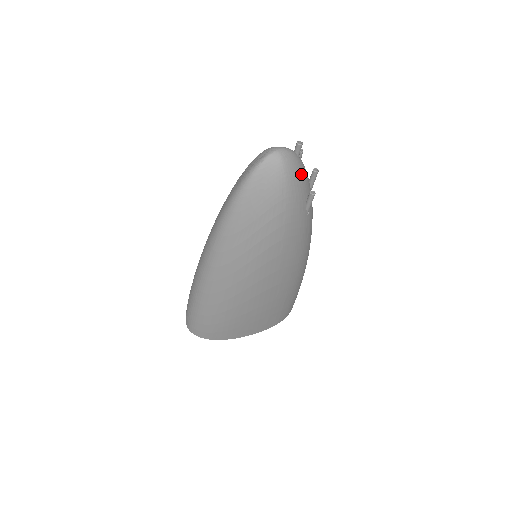
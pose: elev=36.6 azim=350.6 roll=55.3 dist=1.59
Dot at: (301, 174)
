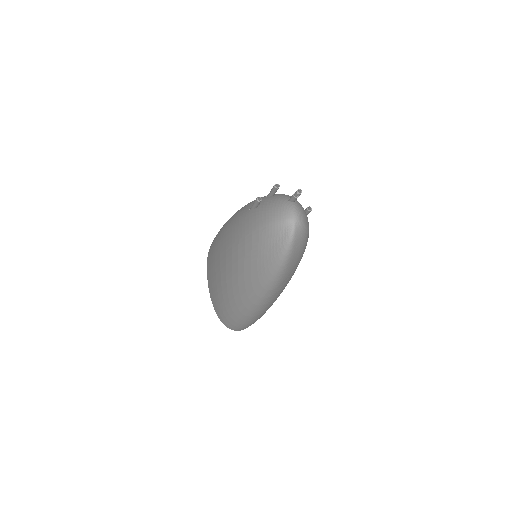
Dot at: (304, 210)
